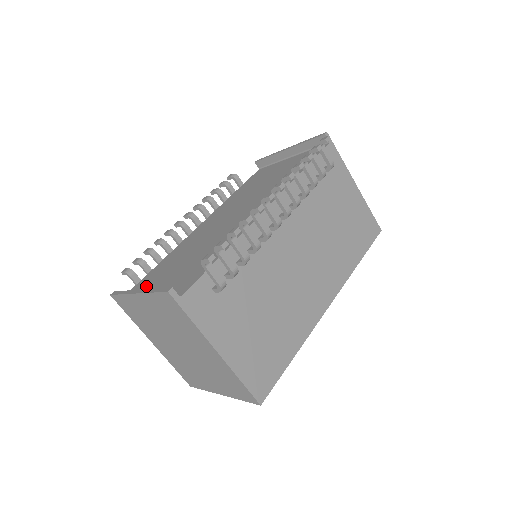
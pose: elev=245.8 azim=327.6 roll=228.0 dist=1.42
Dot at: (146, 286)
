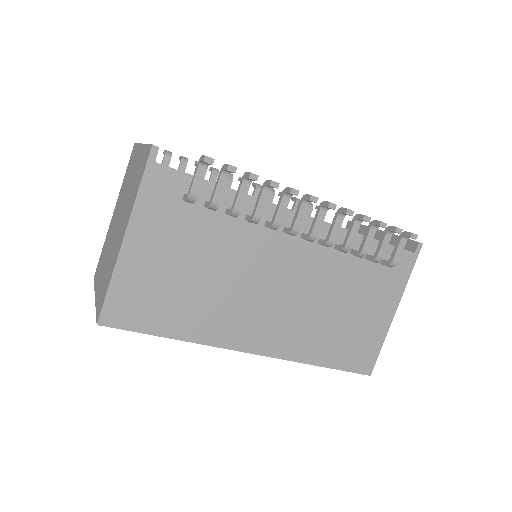
Dot at: occluded
